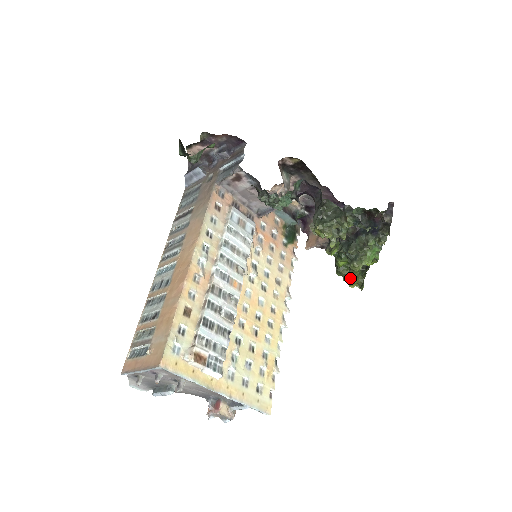
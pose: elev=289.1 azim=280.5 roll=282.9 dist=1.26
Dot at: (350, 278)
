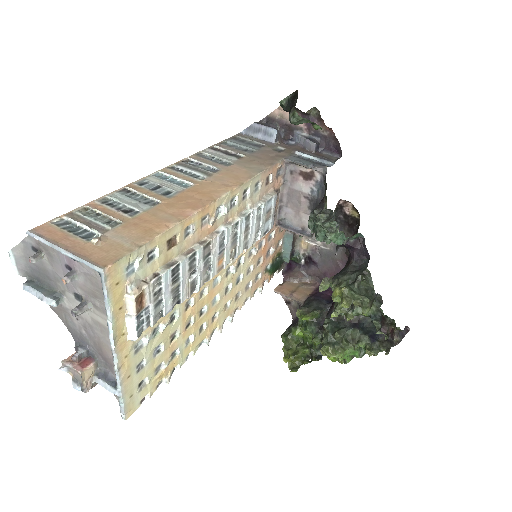
Dot at: (292, 352)
